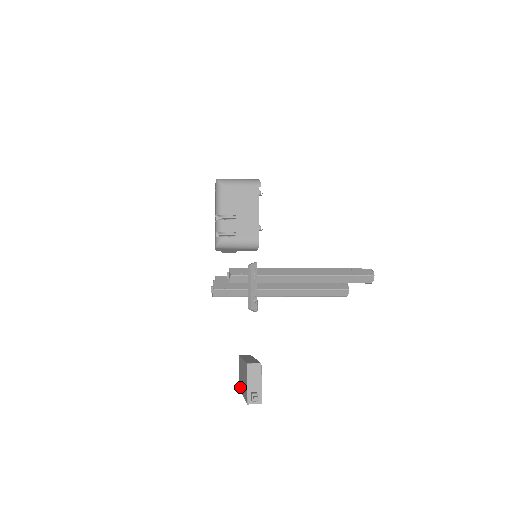
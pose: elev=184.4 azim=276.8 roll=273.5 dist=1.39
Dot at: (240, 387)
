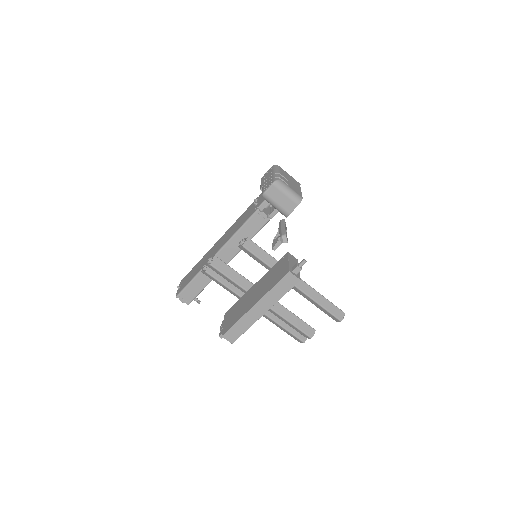
Dot at: (234, 321)
